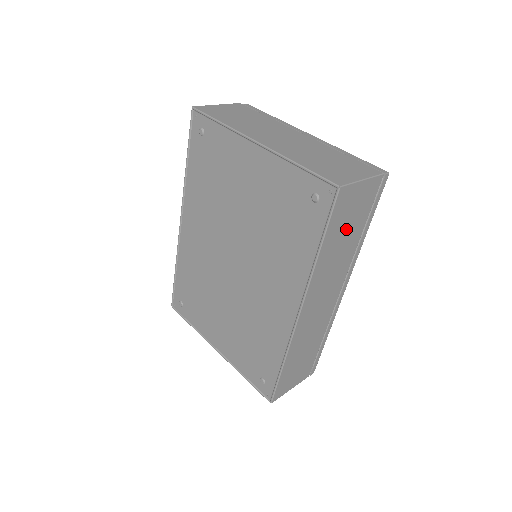
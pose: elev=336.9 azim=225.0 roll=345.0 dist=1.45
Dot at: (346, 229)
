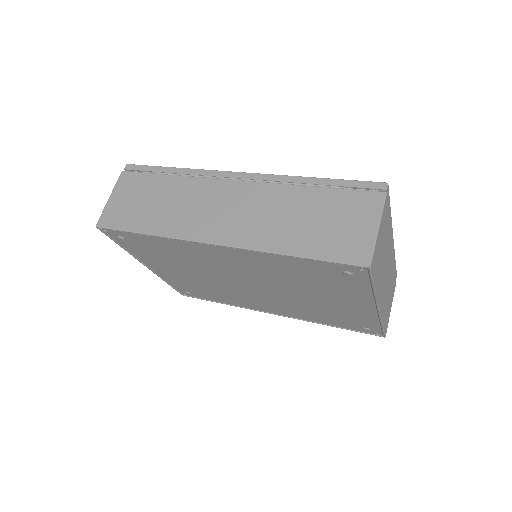
Dot at: occluded
